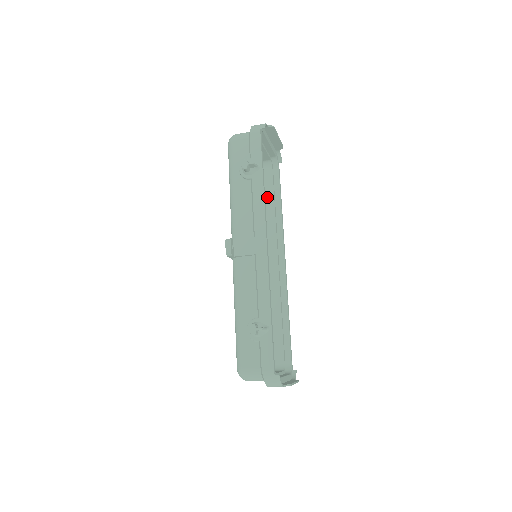
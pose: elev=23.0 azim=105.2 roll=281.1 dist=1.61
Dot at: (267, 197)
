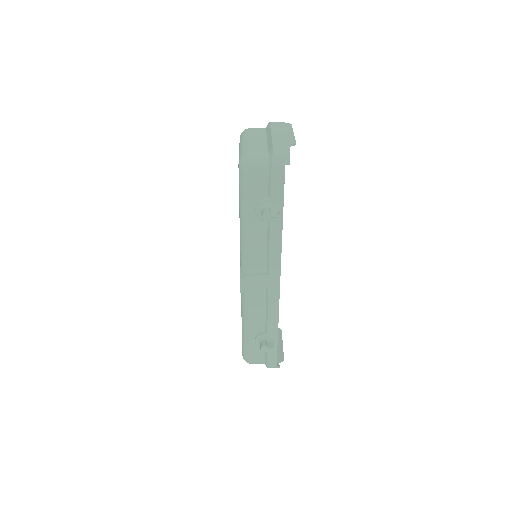
Dot at: occluded
